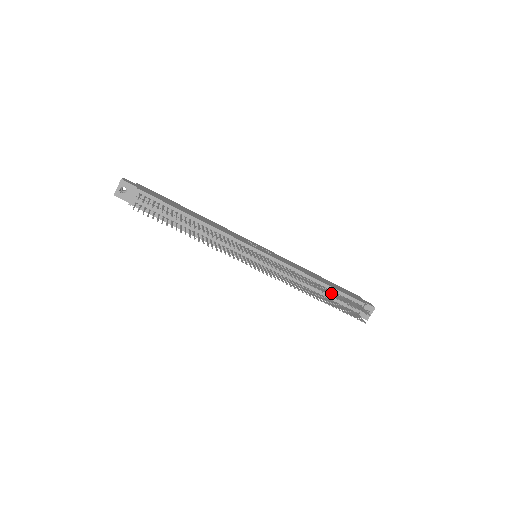
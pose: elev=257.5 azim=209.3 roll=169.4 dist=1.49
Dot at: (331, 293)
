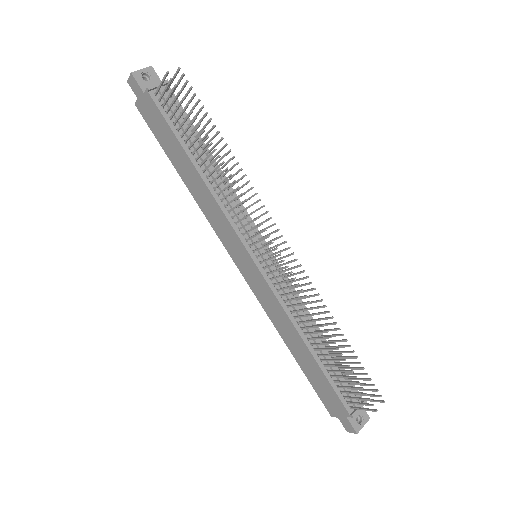
Dot at: (340, 345)
